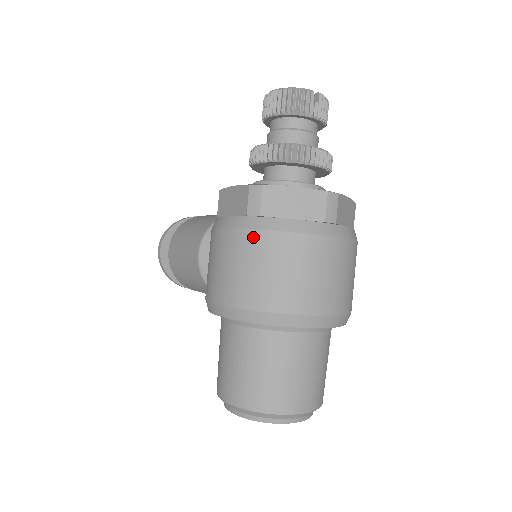
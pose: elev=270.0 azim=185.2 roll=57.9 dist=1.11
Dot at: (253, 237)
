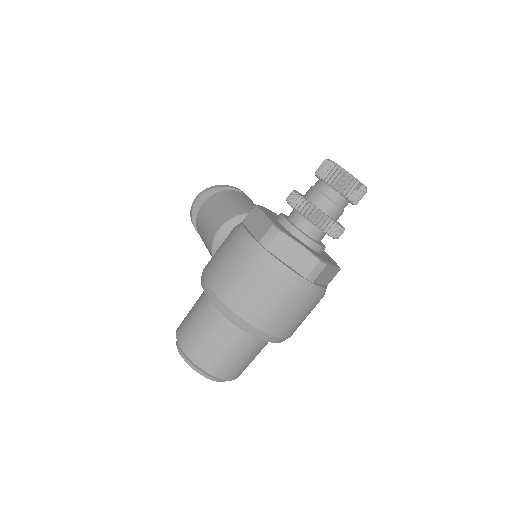
Dot at: (253, 260)
